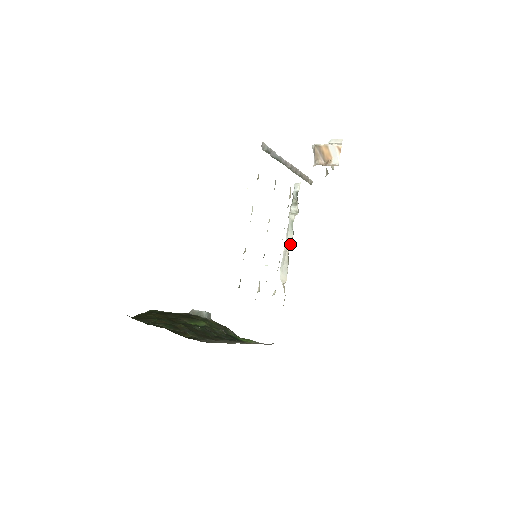
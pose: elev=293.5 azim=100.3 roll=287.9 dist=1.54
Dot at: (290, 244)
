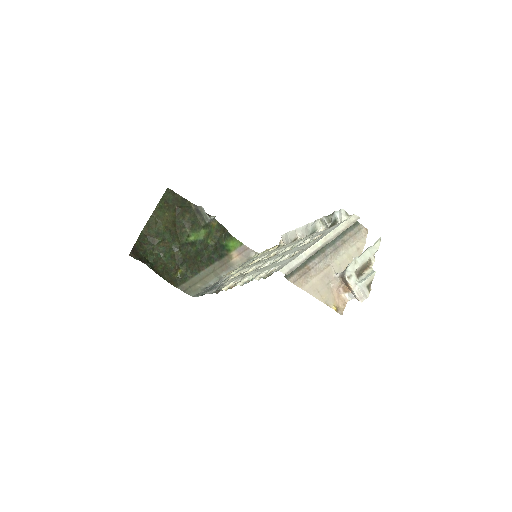
Dot at: (303, 234)
